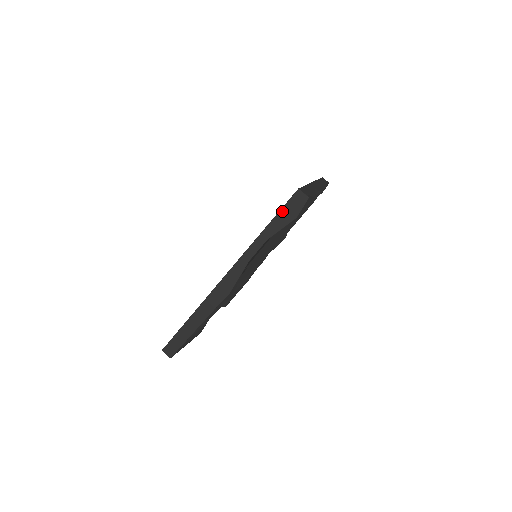
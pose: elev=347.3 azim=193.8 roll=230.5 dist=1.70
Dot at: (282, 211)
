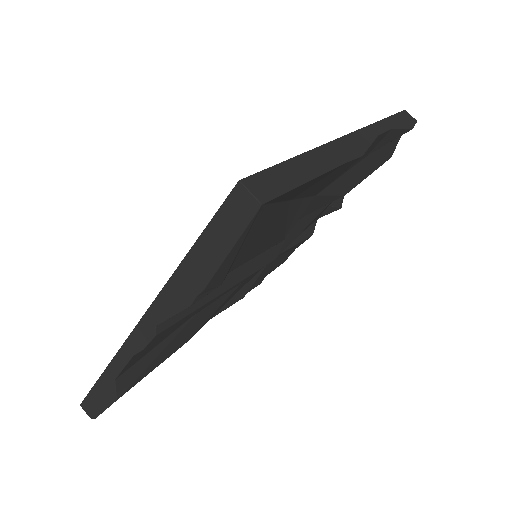
Dot at: (397, 115)
